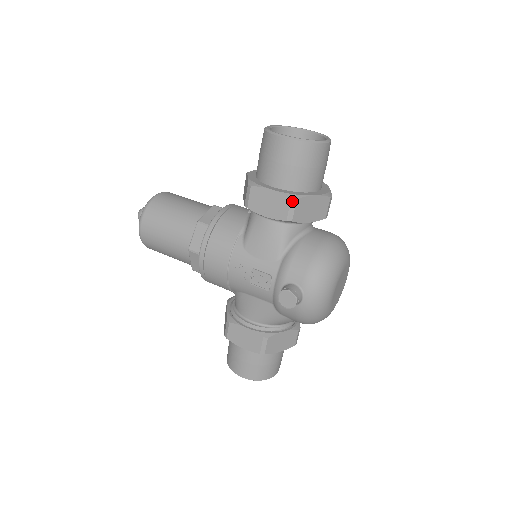
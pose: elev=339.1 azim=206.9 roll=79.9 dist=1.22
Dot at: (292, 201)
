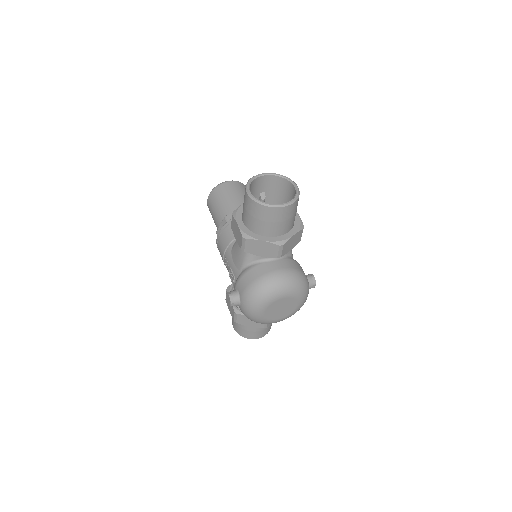
Dot at: (243, 239)
